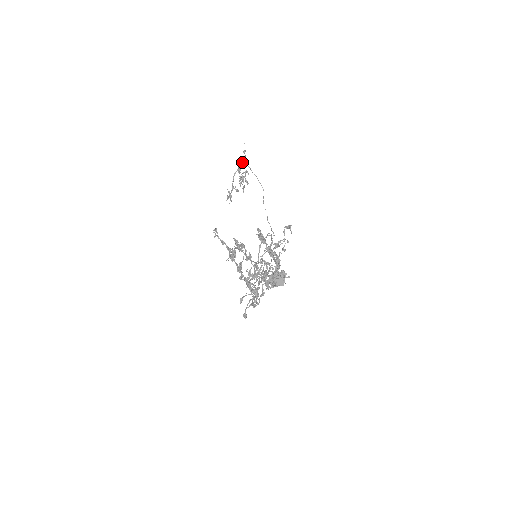
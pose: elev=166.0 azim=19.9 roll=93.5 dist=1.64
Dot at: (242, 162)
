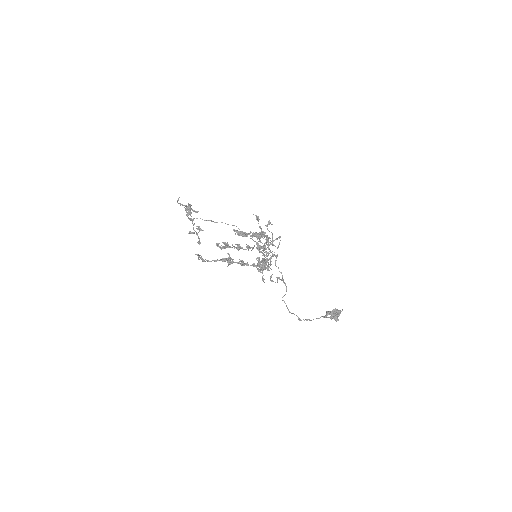
Dot at: occluded
